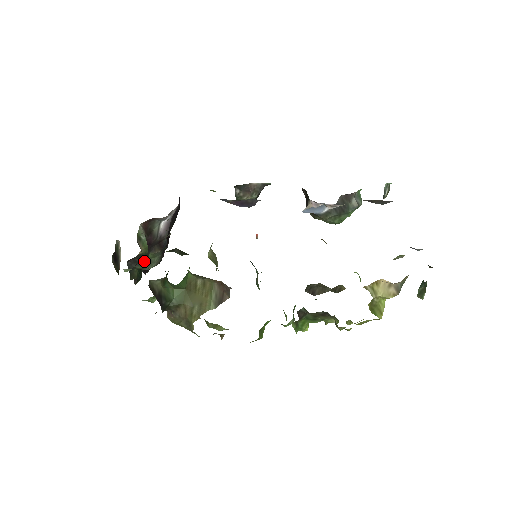
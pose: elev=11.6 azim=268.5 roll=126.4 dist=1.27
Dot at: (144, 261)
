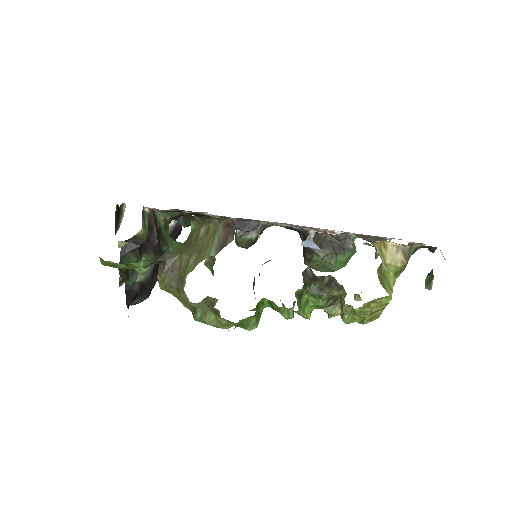
Dot at: (138, 252)
